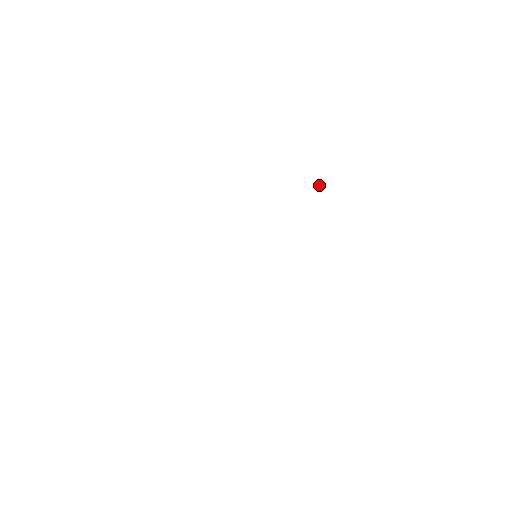
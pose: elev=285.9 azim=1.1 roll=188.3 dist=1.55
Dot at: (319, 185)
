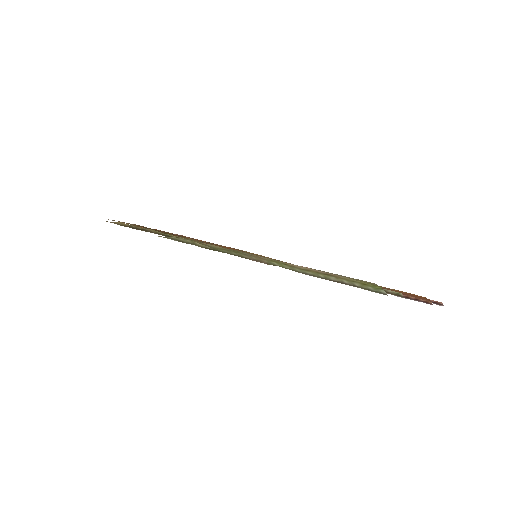
Dot at: occluded
